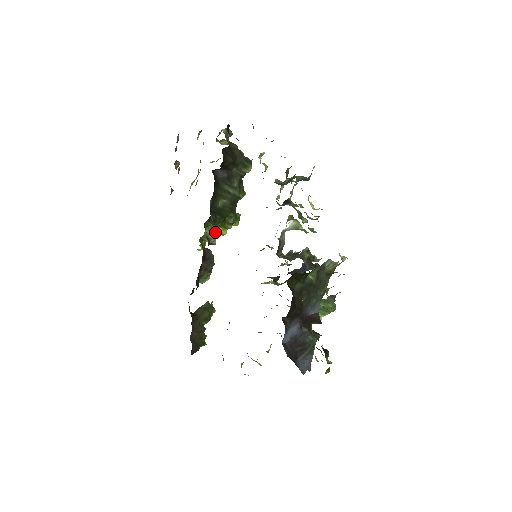
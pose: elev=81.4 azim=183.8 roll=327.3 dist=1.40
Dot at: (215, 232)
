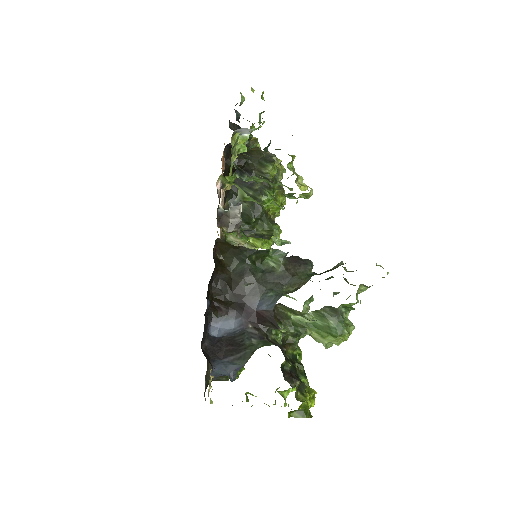
Dot at: (241, 240)
